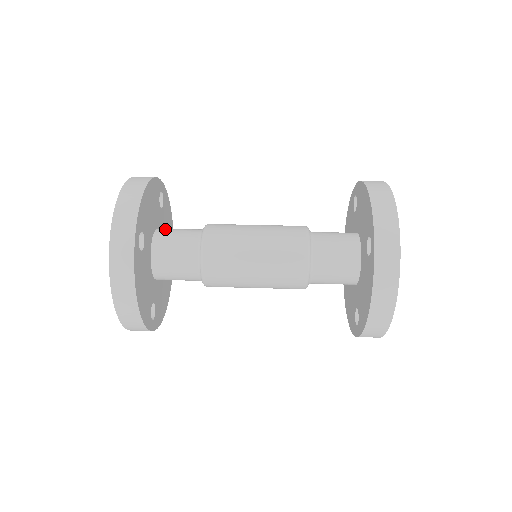
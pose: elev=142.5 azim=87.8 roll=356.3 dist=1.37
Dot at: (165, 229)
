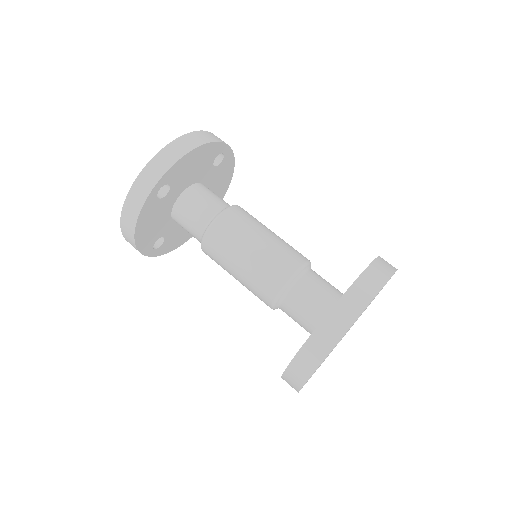
Dot at: (202, 187)
